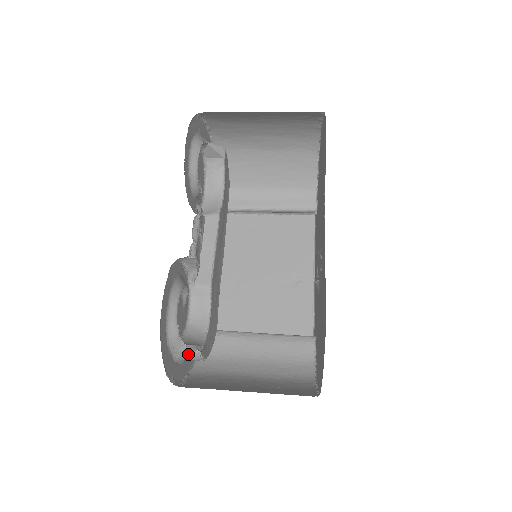
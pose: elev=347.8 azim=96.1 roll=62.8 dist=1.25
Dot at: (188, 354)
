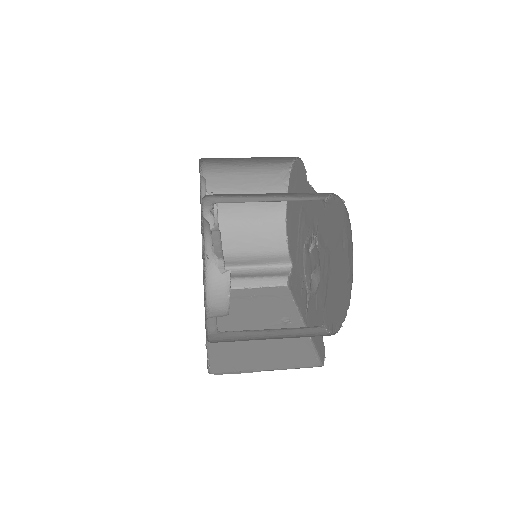
Dot at: (218, 272)
